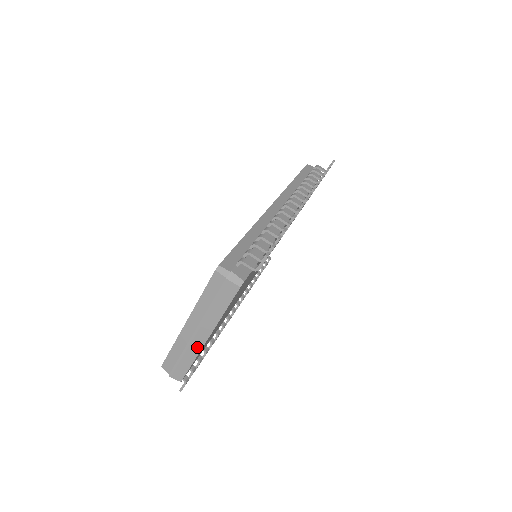
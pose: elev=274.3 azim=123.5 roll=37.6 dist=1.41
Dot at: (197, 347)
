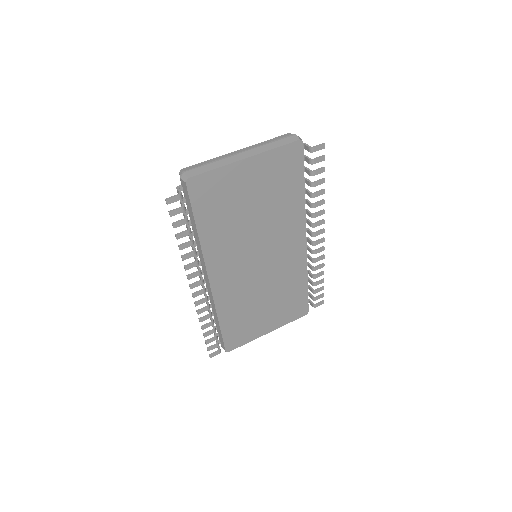
Dot at: (232, 160)
